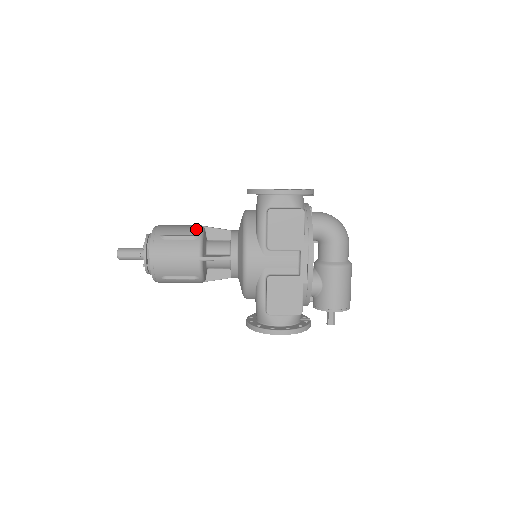
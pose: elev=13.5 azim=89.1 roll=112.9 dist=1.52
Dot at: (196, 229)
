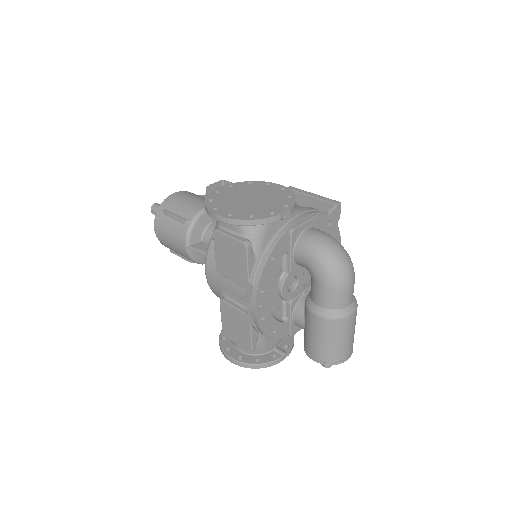
Dot at: (194, 211)
